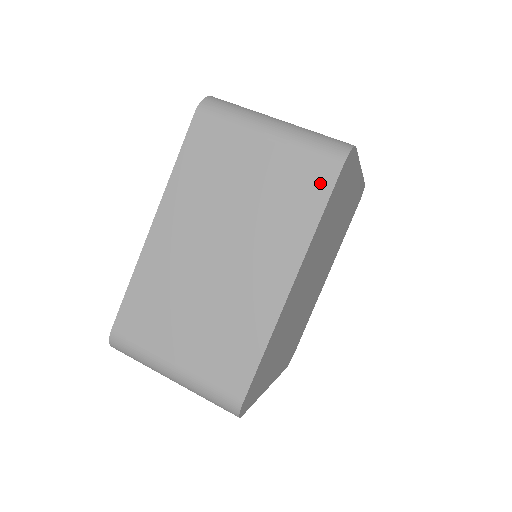
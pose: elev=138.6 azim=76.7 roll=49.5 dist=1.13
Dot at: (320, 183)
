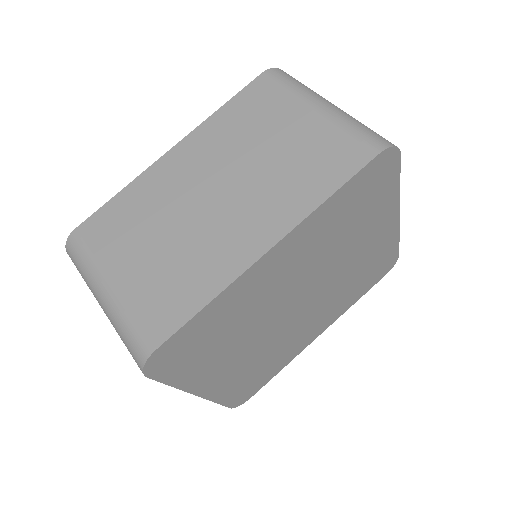
Dot at: (348, 162)
